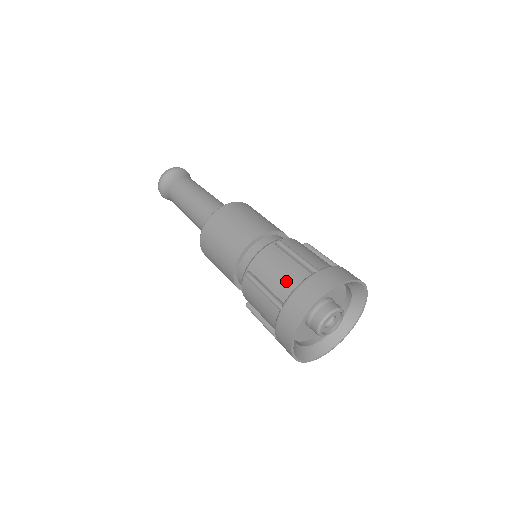
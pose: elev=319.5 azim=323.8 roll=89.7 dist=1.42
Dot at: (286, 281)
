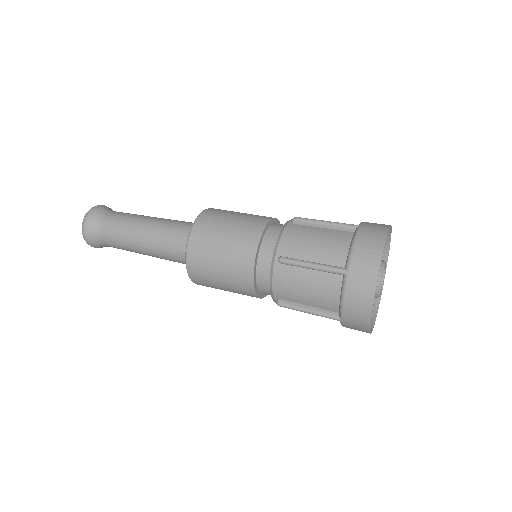
Dot at: (333, 246)
